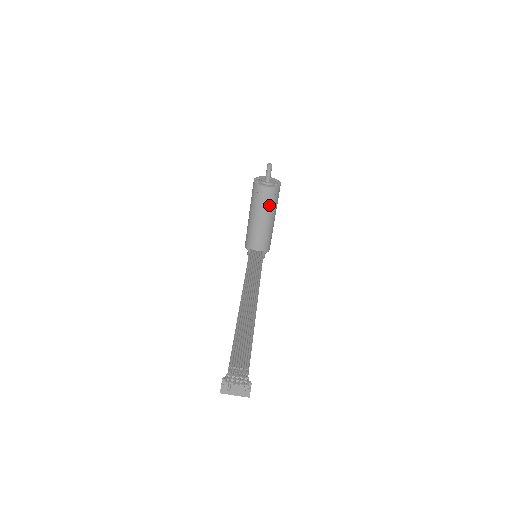
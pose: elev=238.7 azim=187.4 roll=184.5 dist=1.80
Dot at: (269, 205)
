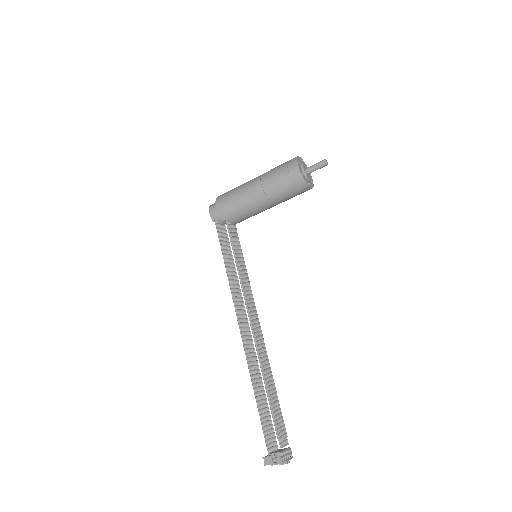
Dot at: (290, 198)
